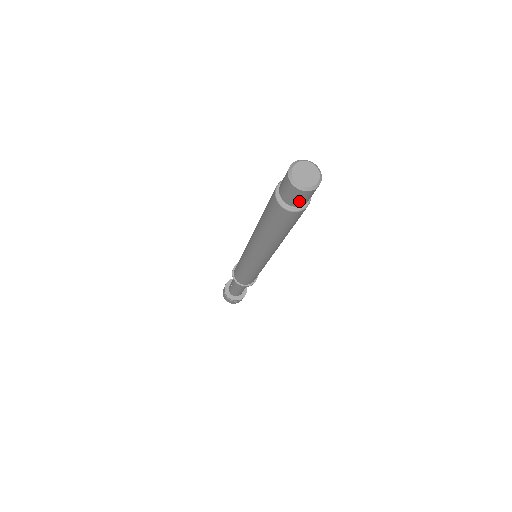
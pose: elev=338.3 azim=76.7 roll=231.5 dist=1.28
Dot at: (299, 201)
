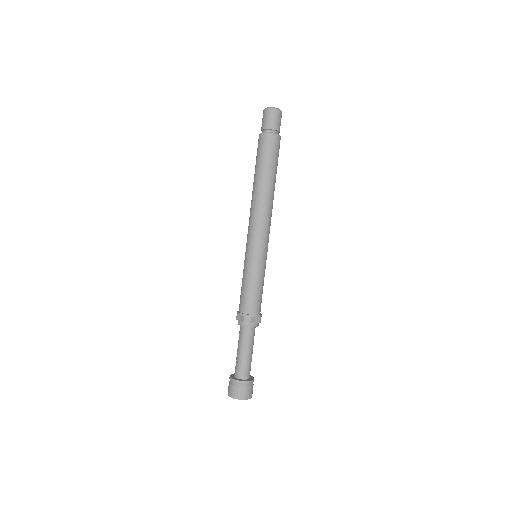
Dot at: (276, 123)
